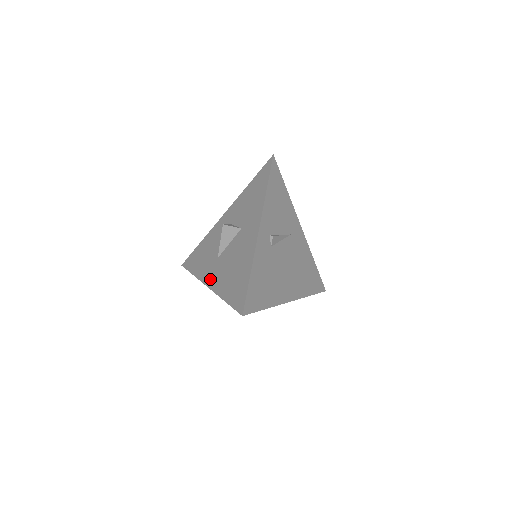
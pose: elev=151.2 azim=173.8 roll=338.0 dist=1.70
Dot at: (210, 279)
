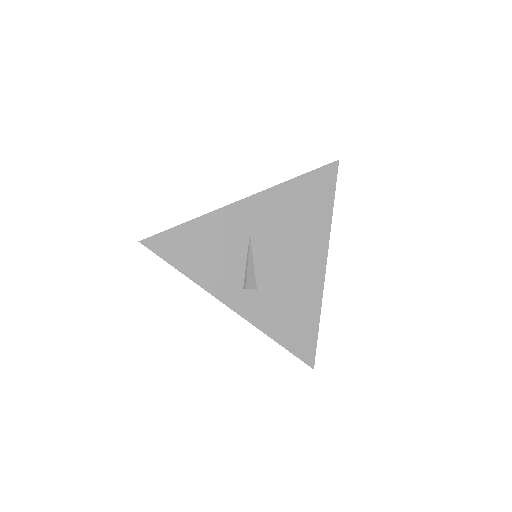
Dot at: occluded
